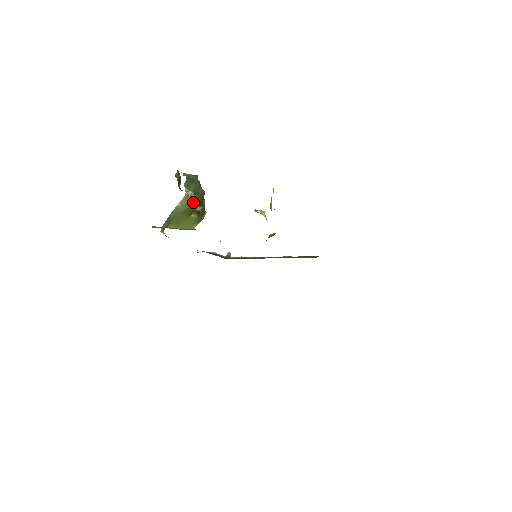
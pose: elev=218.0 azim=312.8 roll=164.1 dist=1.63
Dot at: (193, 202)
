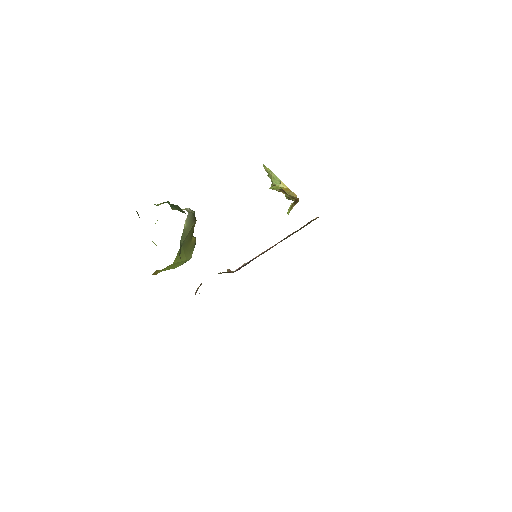
Dot at: (194, 219)
